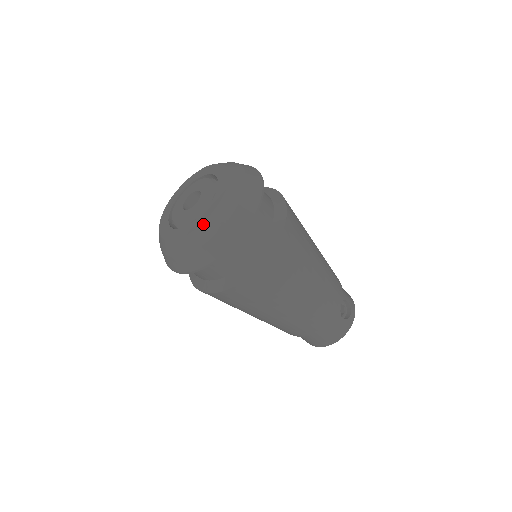
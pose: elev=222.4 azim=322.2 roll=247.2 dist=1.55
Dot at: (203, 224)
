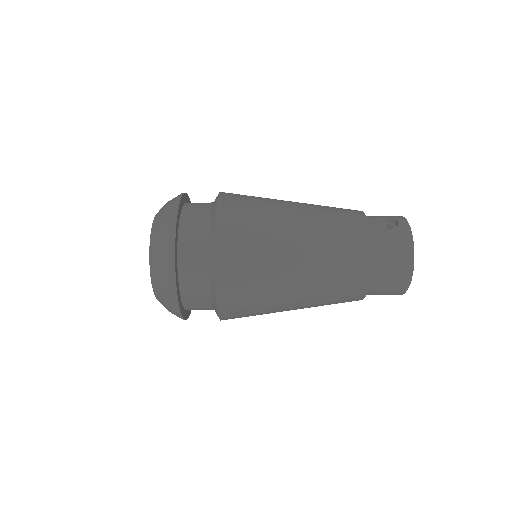
Dot at: (150, 248)
